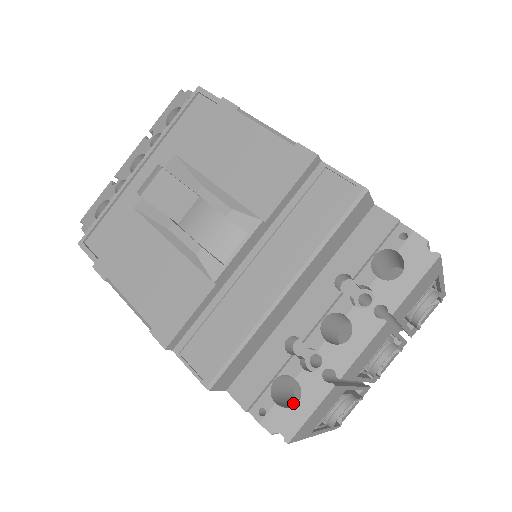
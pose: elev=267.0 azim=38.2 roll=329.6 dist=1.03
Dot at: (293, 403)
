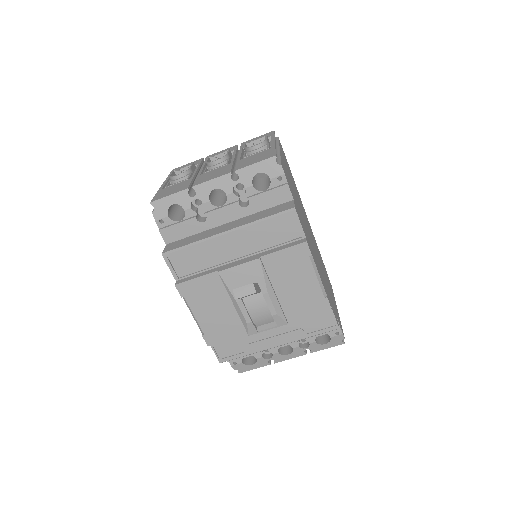
Dot at: occluded
